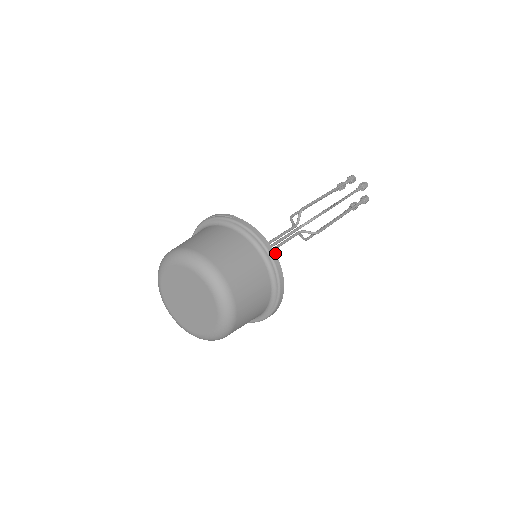
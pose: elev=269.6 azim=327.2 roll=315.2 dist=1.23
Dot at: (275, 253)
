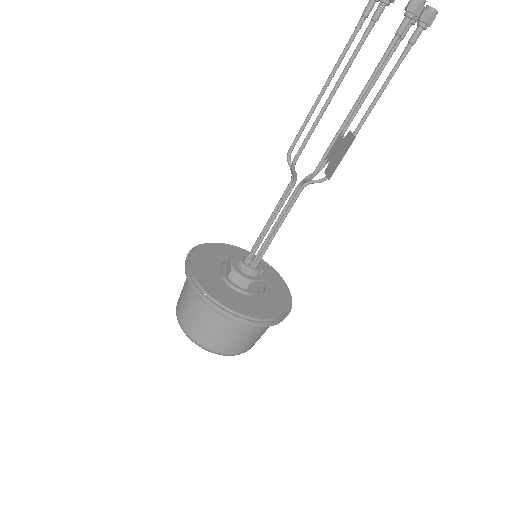
Dot at: (255, 322)
